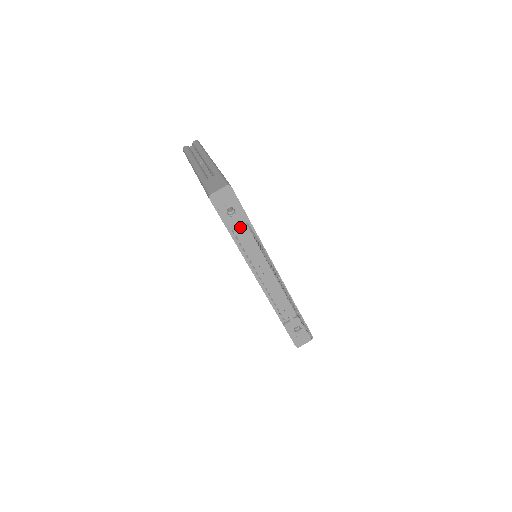
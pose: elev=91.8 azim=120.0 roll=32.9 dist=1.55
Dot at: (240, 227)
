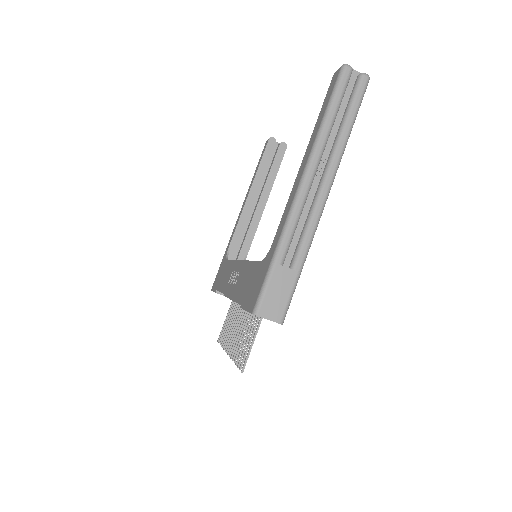
Dot at: occluded
